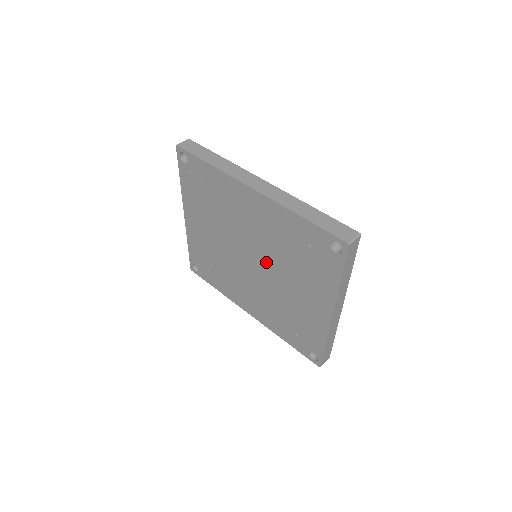
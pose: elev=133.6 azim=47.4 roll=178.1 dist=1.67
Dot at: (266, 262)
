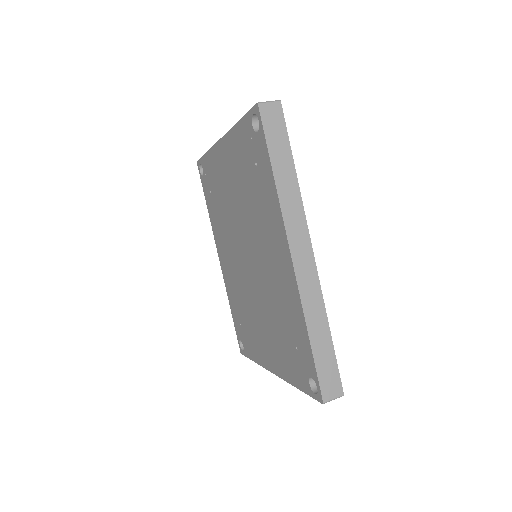
Dot at: (257, 282)
